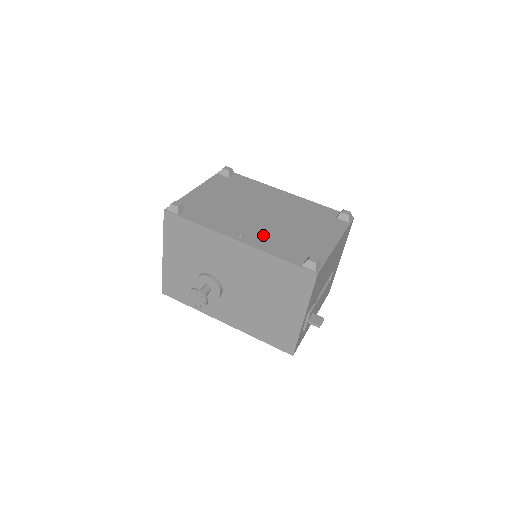
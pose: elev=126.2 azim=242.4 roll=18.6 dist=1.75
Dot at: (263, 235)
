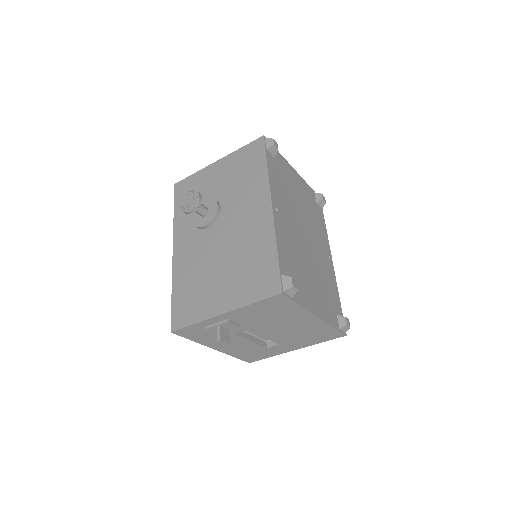
Dot at: (288, 233)
